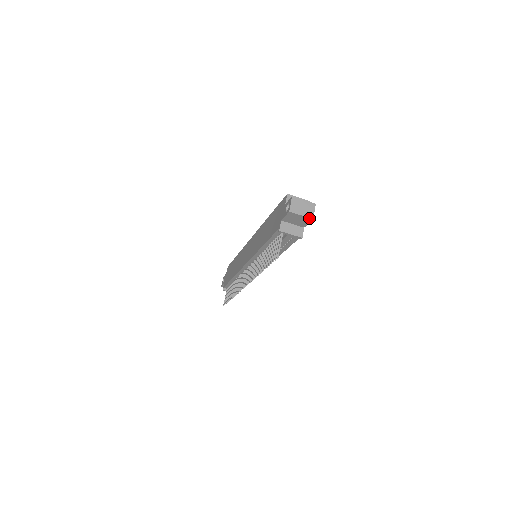
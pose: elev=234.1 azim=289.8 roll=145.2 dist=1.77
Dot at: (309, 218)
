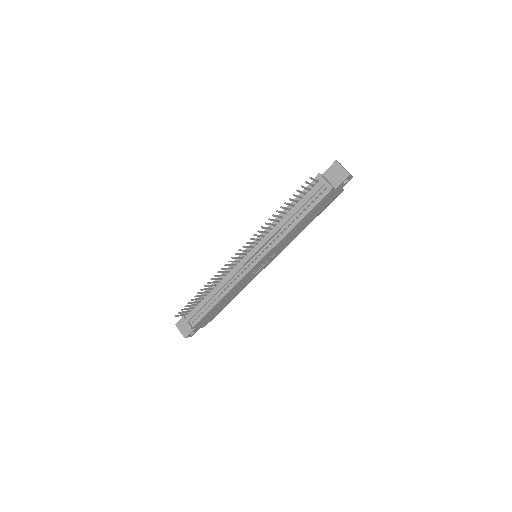
Dot at: (347, 173)
